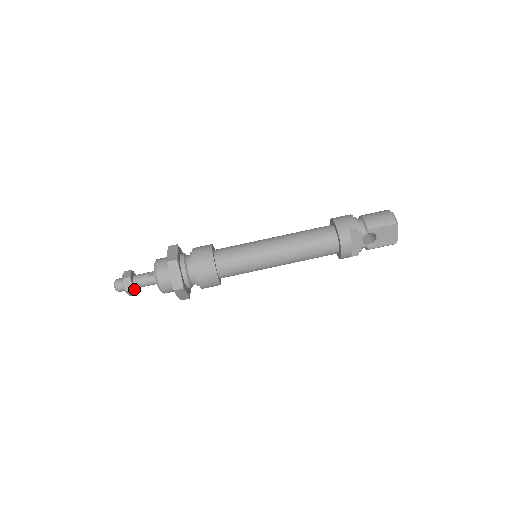
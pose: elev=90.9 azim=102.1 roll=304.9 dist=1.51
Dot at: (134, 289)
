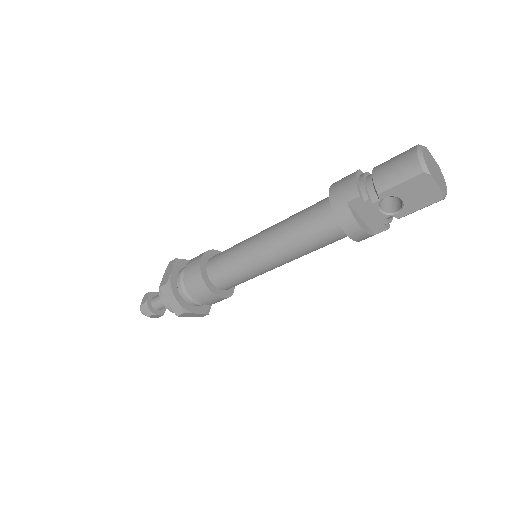
Dot at: (155, 313)
